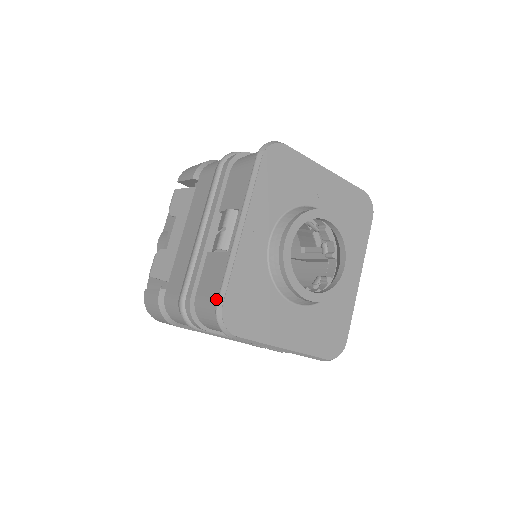
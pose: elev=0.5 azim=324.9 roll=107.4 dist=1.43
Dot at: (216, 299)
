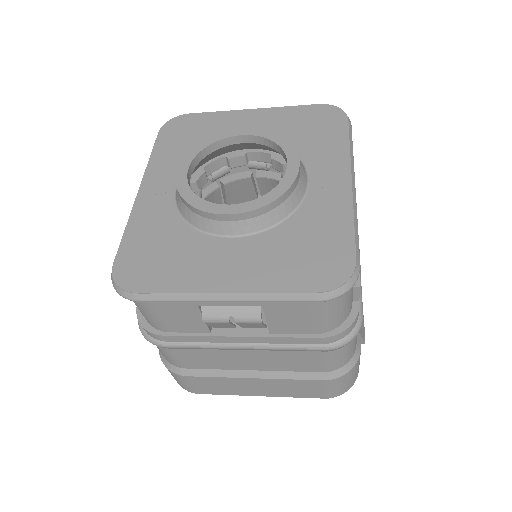
Dot at: occluded
